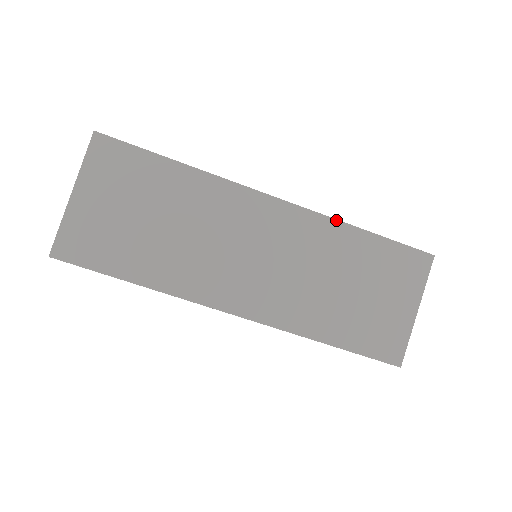
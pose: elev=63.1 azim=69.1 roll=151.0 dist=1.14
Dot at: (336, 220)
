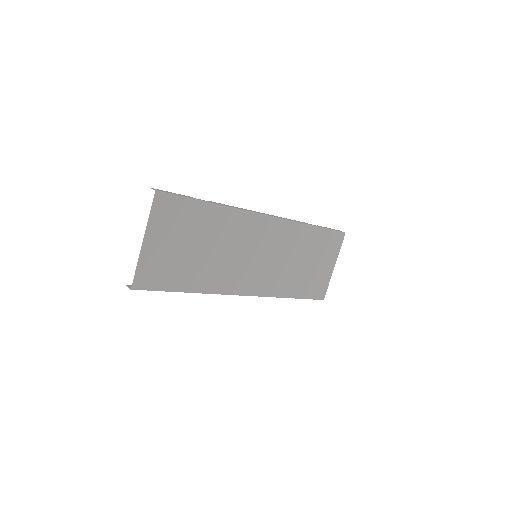
Dot at: (300, 223)
